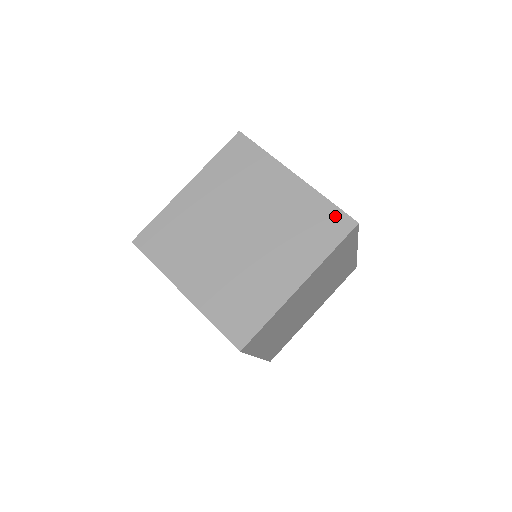
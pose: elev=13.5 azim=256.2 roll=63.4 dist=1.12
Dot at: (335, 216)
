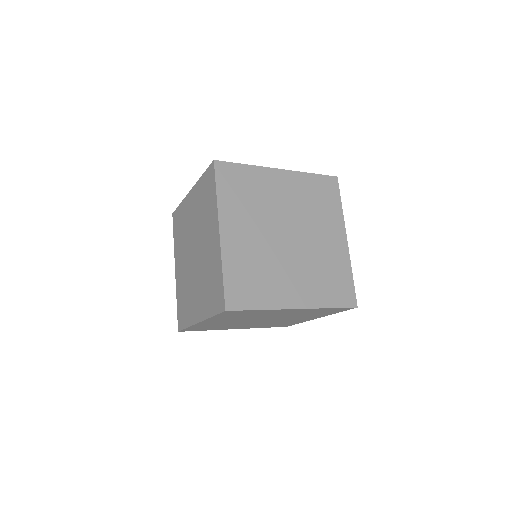
Dot at: (324, 181)
